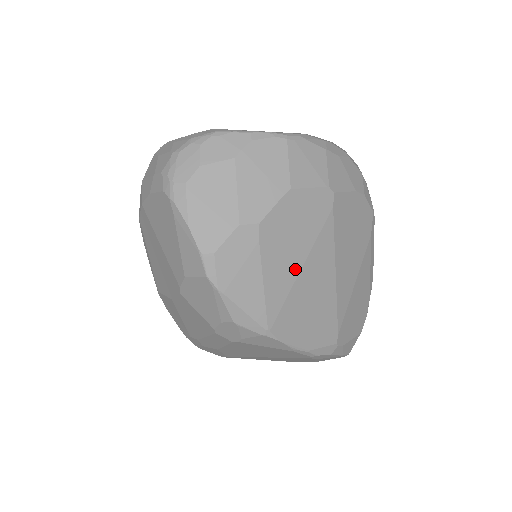
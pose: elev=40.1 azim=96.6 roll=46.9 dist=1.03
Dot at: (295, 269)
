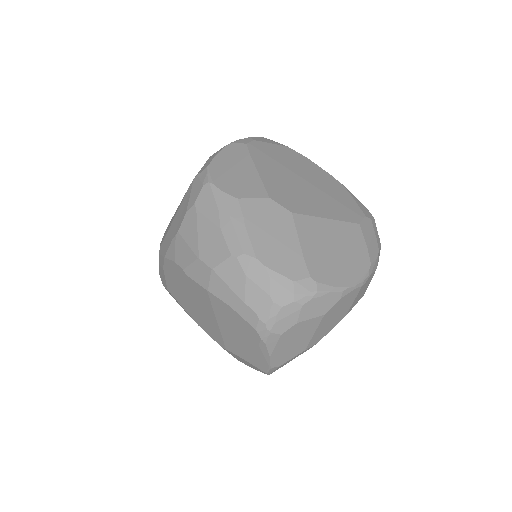
Dot at: occluded
